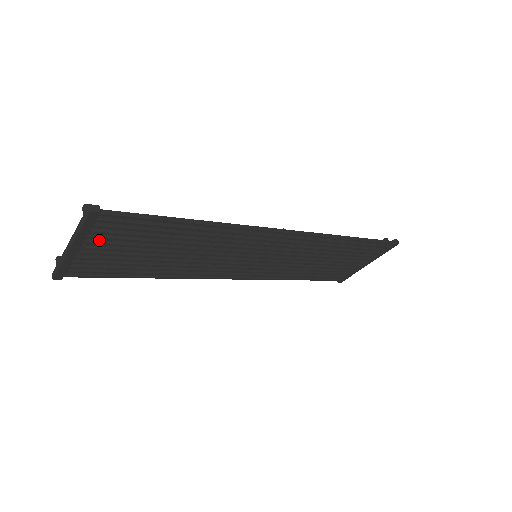
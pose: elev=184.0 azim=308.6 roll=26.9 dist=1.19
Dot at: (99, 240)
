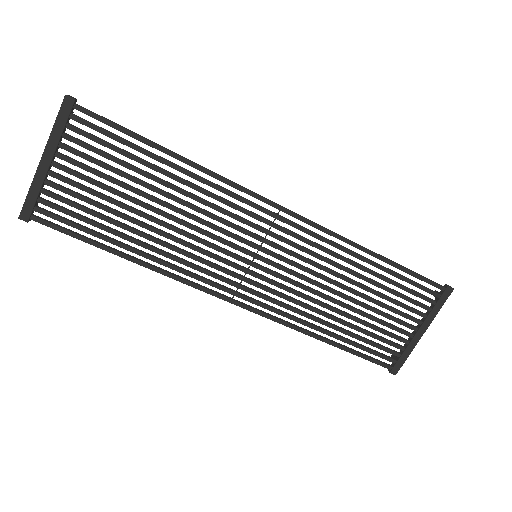
Dot at: (73, 159)
